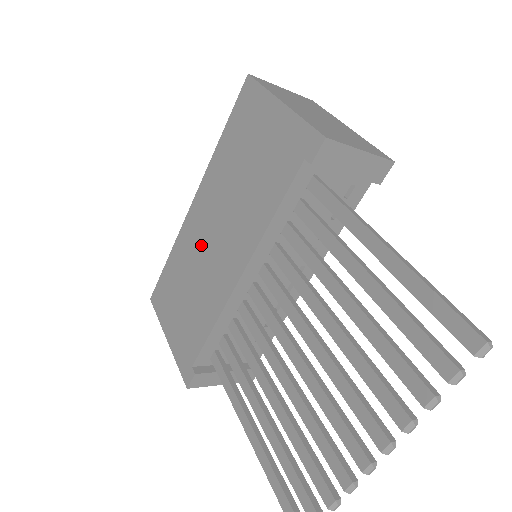
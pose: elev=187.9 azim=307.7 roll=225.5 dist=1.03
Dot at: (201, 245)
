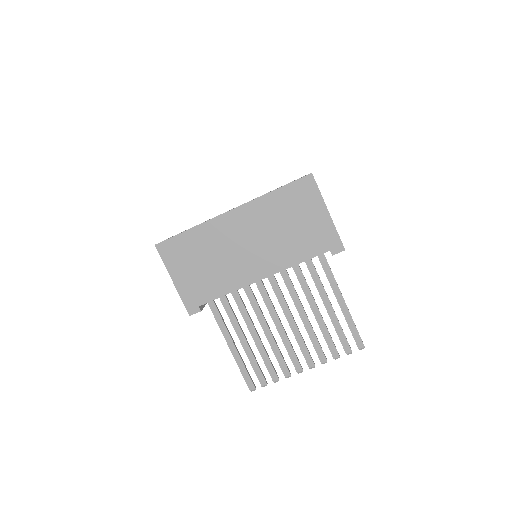
Dot at: (232, 243)
